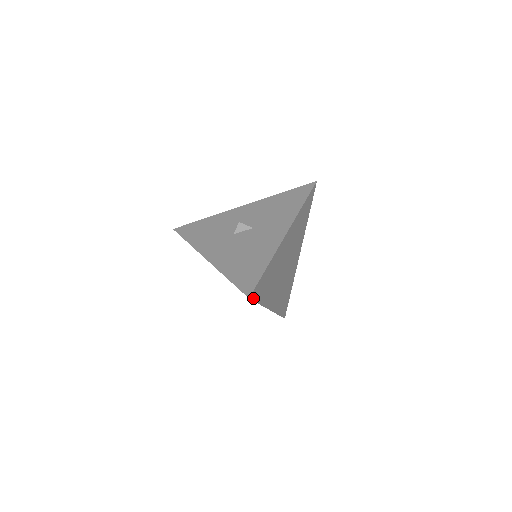
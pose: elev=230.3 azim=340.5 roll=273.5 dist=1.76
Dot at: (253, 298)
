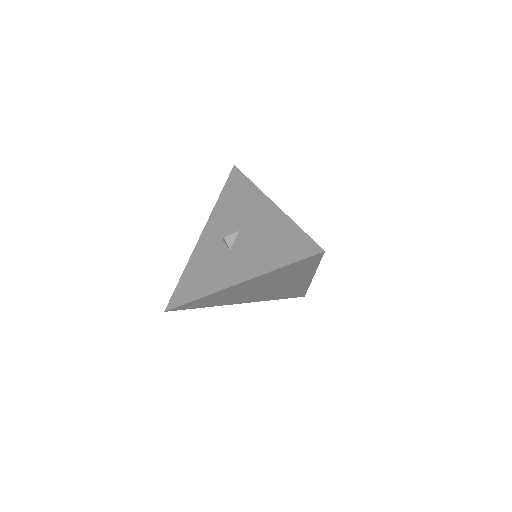
Dot at: occluded
